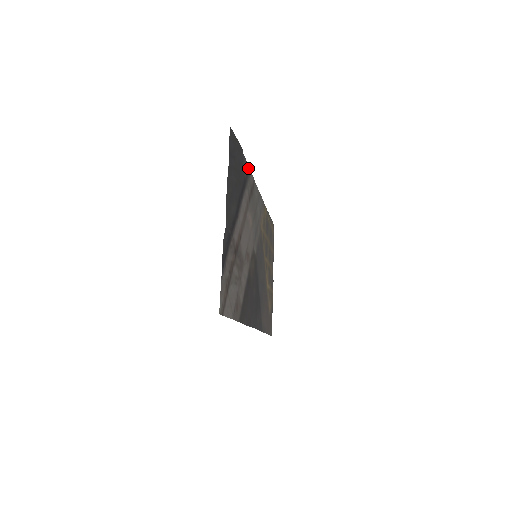
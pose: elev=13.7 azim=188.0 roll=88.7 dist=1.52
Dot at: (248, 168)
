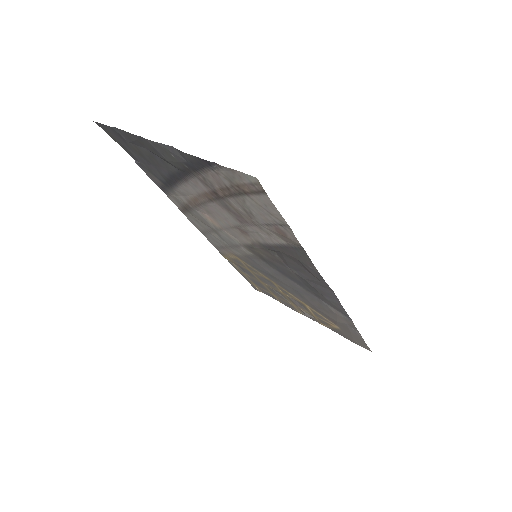
Dot at: (160, 188)
